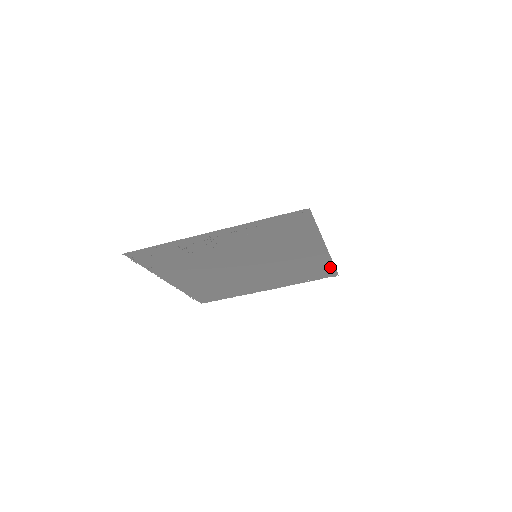
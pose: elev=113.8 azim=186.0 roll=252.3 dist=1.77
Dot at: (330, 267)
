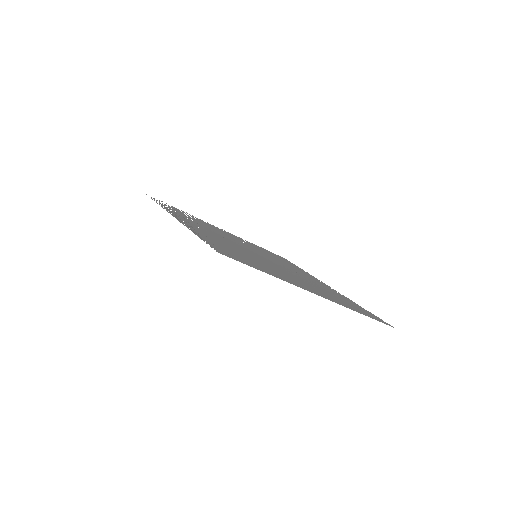
Dot at: occluded
